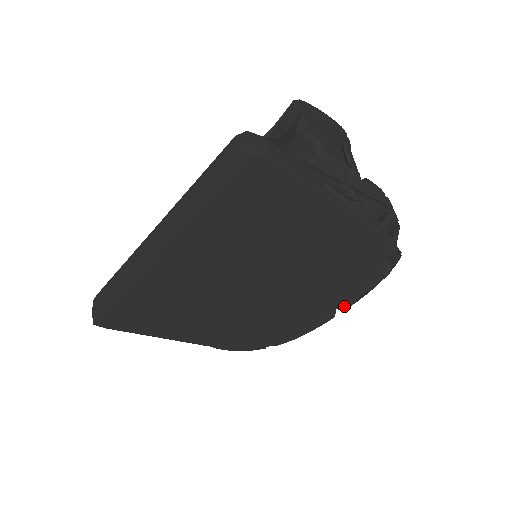
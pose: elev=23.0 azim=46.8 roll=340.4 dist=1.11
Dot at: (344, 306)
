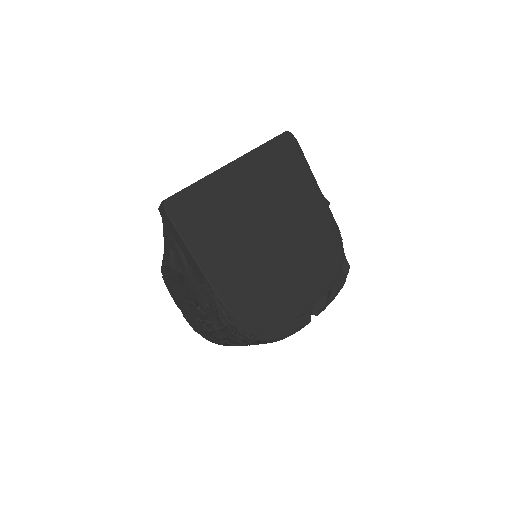
Dot at: (316, 315)
